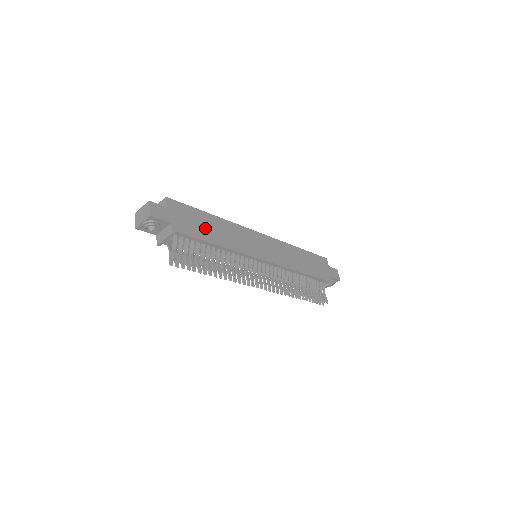
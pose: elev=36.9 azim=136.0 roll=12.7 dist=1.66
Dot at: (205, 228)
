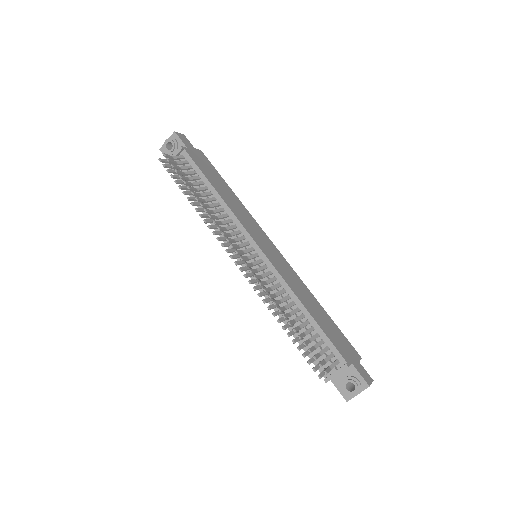
Dot at: (216, 180)
